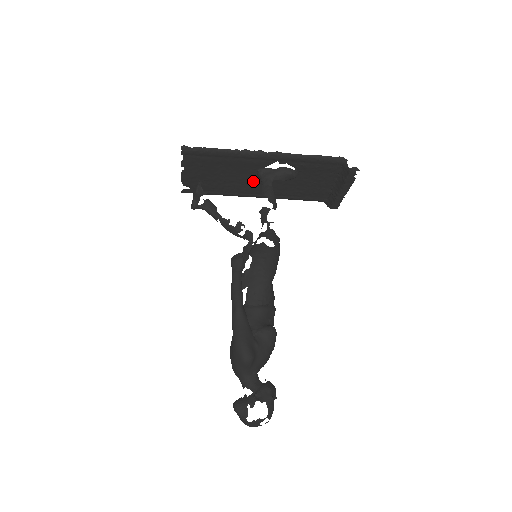
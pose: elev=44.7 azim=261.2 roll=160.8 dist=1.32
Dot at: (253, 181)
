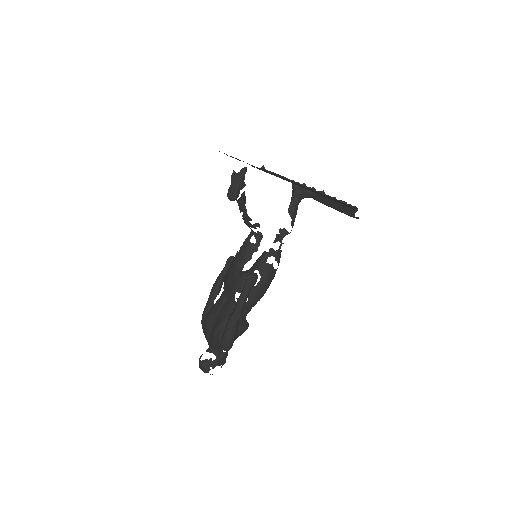
Dot at: occluded
